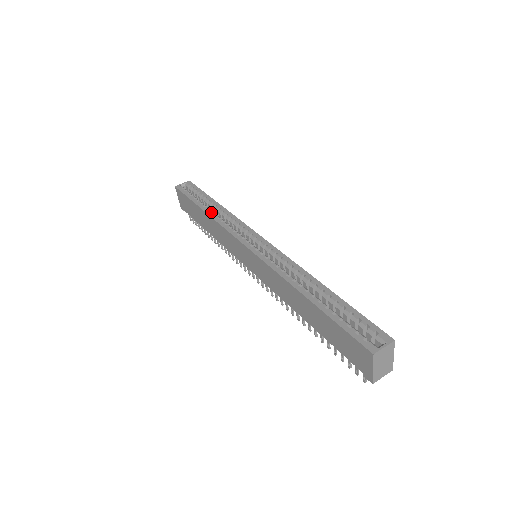
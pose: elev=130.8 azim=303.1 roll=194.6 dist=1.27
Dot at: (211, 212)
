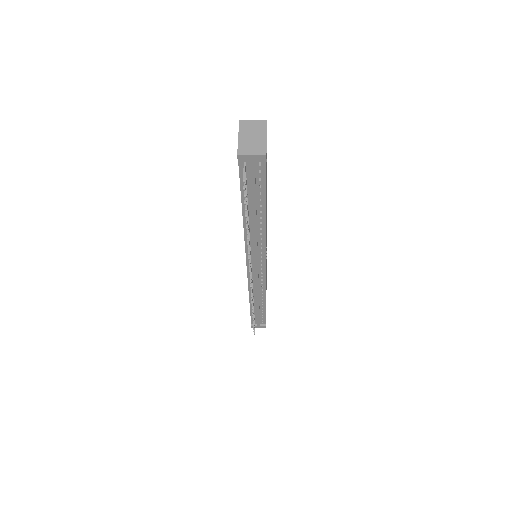
Dot at: occluded
